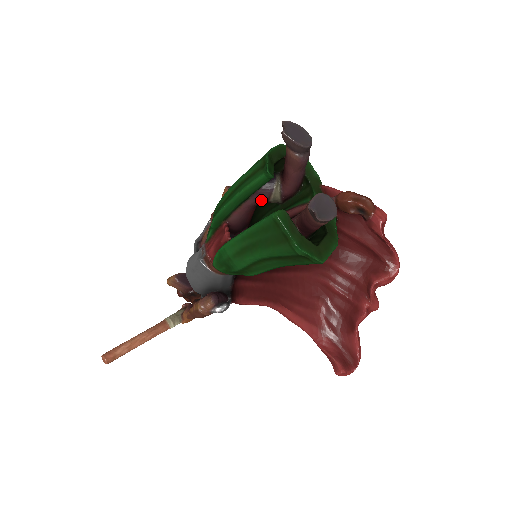
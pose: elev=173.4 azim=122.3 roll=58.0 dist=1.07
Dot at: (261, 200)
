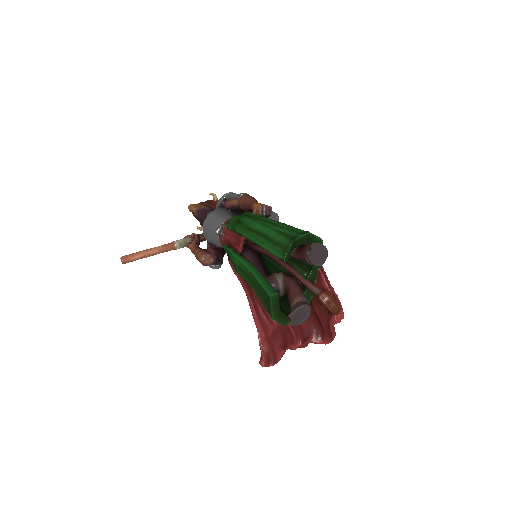
Dot at: occluded
